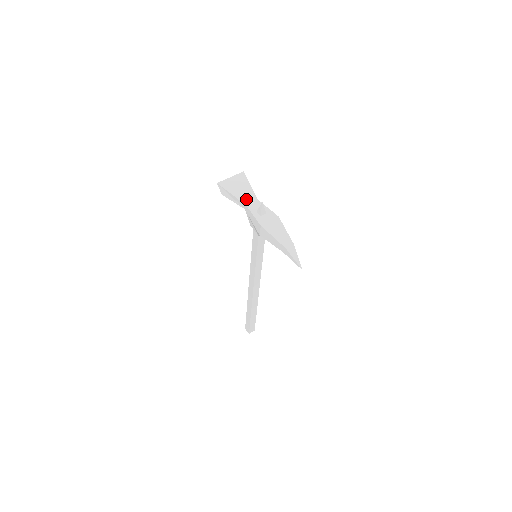
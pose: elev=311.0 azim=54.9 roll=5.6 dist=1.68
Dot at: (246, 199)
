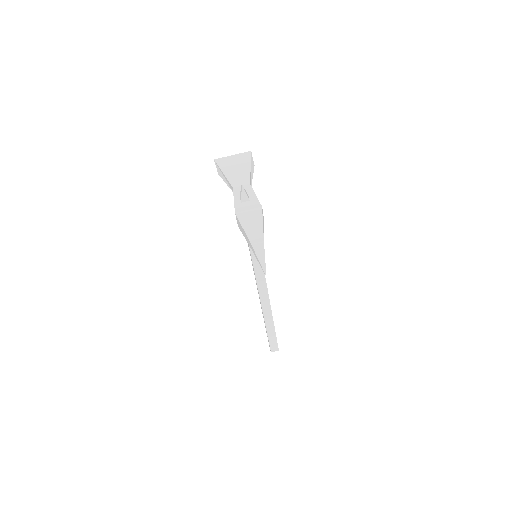
Dot at: (237, 181)
